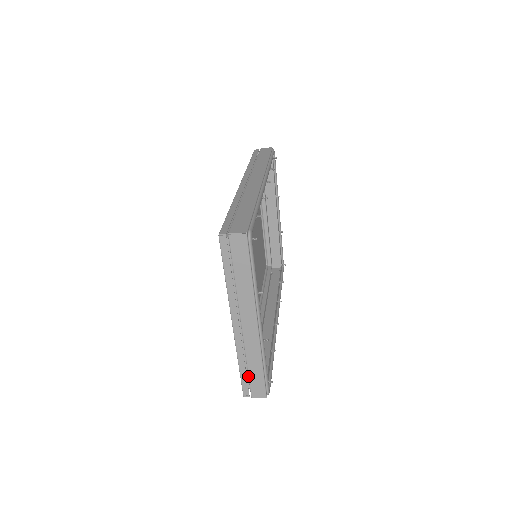
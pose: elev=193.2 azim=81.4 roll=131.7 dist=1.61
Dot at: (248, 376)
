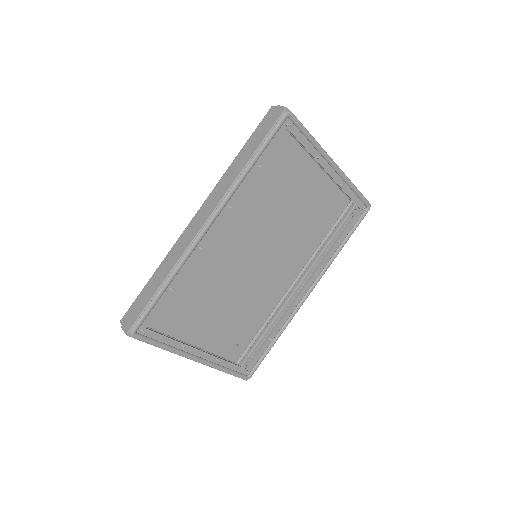
Dot at: occluded
